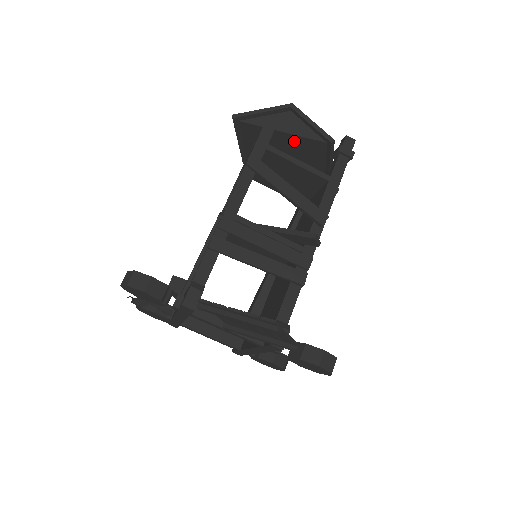
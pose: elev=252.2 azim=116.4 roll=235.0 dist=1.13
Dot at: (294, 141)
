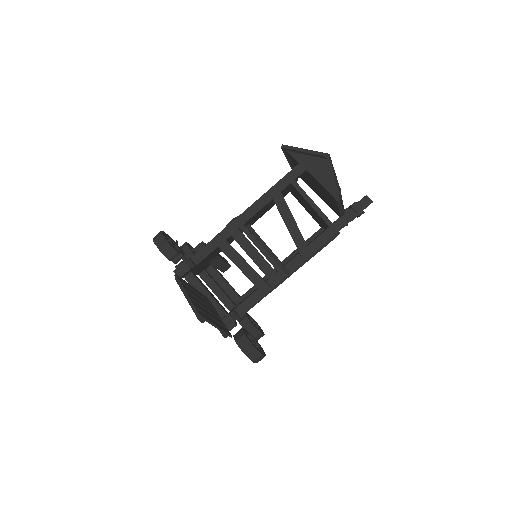
Dot at: (318, 184)
